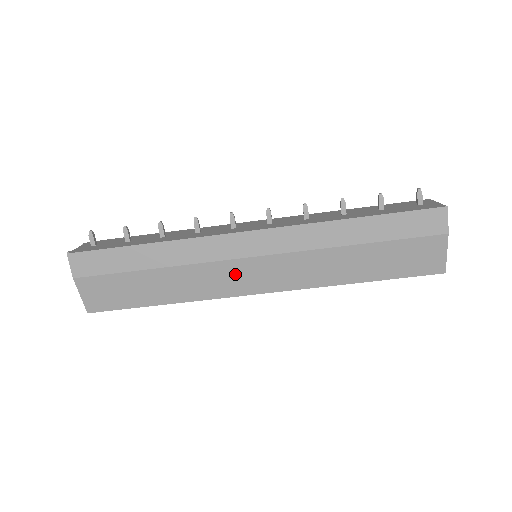
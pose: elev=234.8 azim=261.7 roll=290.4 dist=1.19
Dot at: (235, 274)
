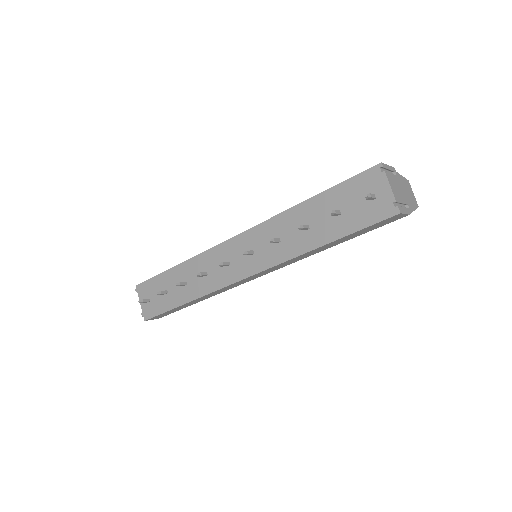
Dot at: occluded
